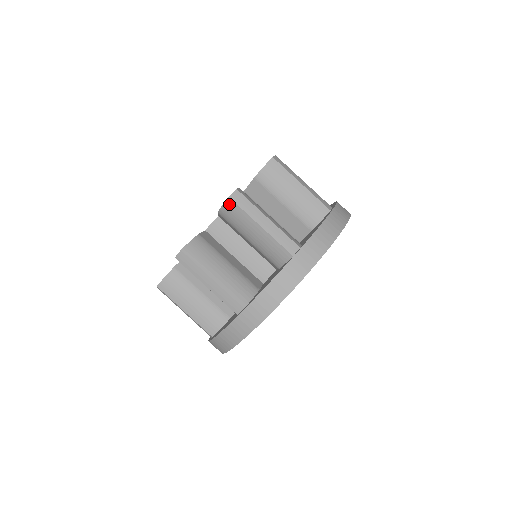
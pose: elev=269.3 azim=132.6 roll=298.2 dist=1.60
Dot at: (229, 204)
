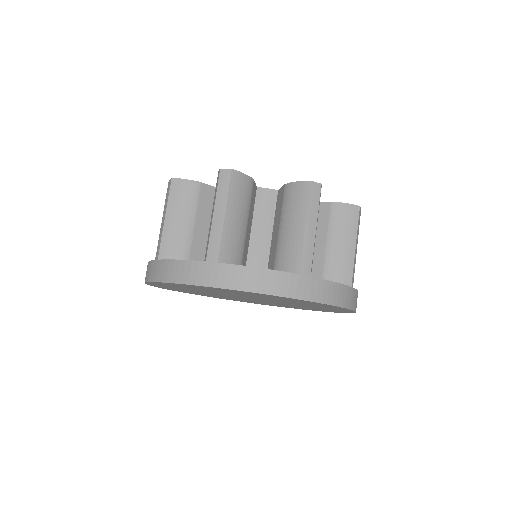
Dot at: (304, 186)
